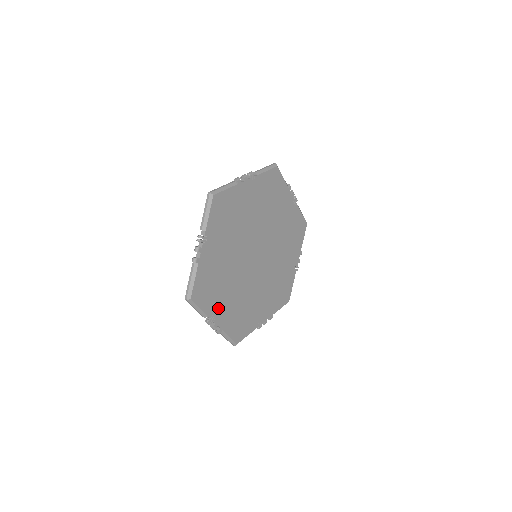
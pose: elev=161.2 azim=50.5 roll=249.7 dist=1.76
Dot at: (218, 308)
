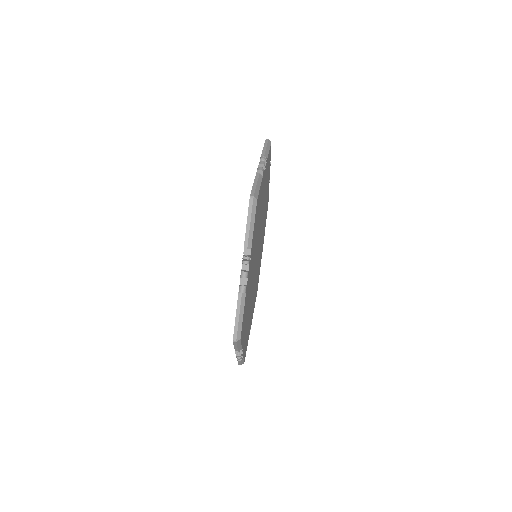
Dot at: (244, 334)
